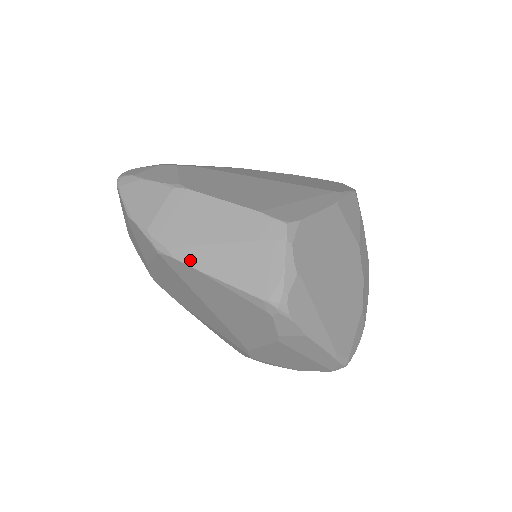
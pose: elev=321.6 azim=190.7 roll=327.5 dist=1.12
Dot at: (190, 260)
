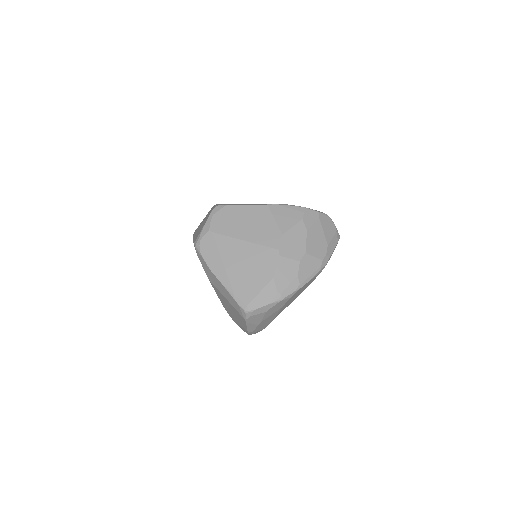
Dot at: occluded
